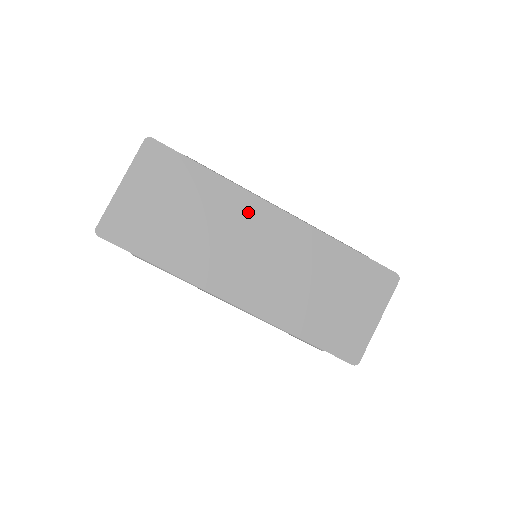
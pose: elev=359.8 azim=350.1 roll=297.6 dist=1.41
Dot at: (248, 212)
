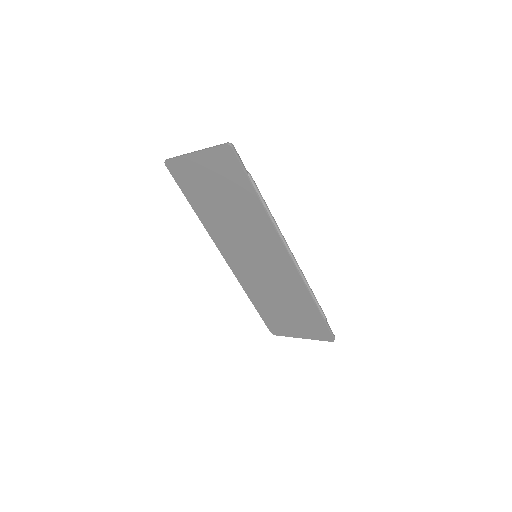
Dot at: (267, 238)
